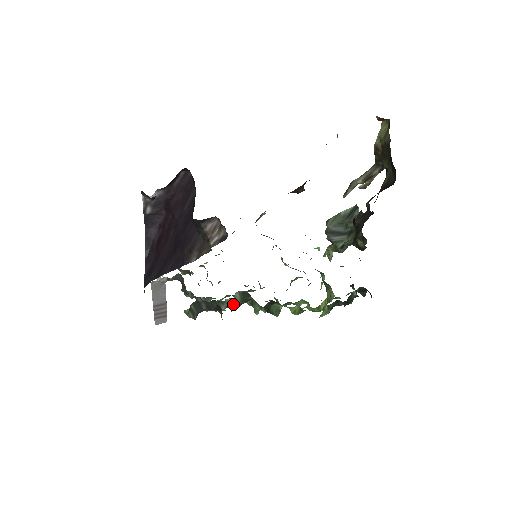
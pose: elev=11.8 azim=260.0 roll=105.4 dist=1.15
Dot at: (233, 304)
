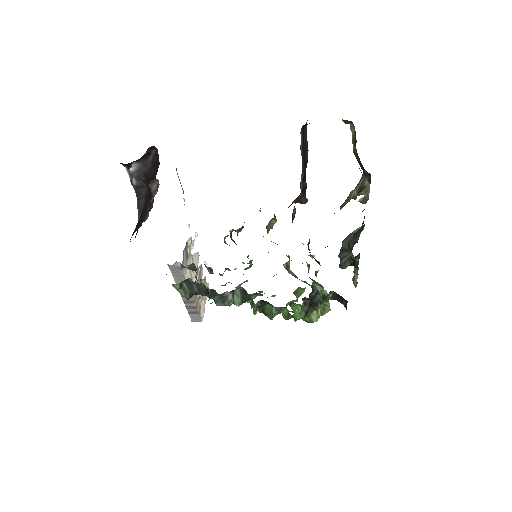
Dot at: (230, 297)
